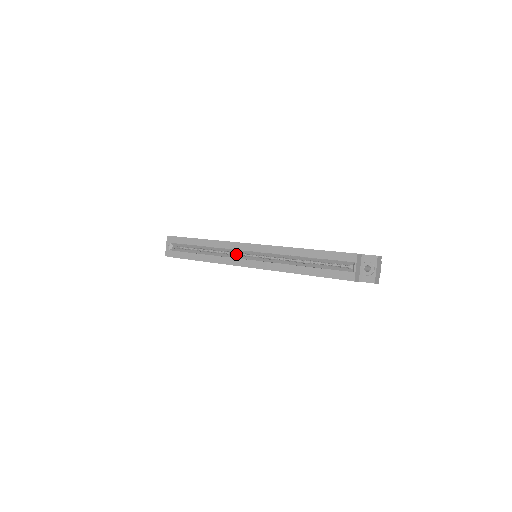
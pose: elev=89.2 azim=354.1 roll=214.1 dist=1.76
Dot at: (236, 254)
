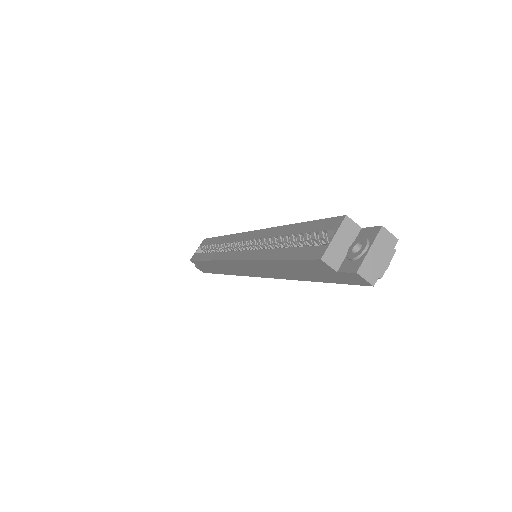
Dot at: occluded
